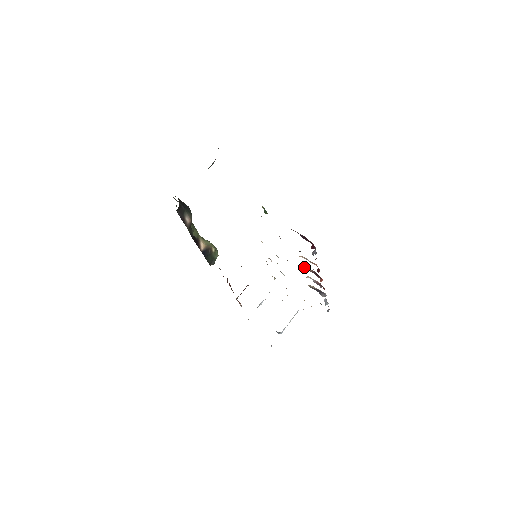
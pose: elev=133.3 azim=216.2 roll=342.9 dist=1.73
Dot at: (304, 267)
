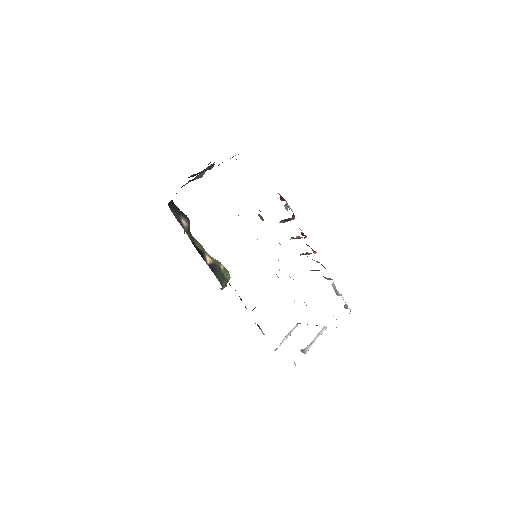
Dot at: occluded
